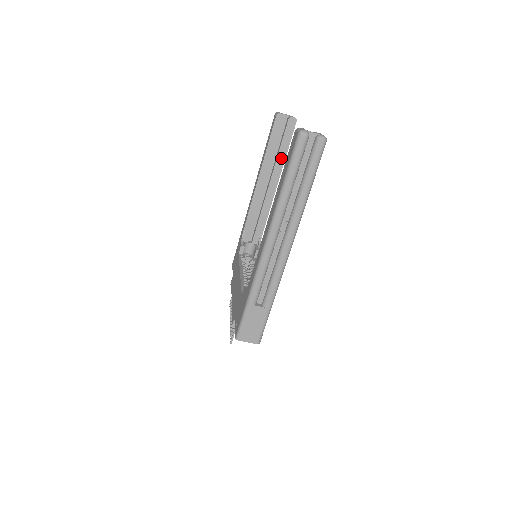
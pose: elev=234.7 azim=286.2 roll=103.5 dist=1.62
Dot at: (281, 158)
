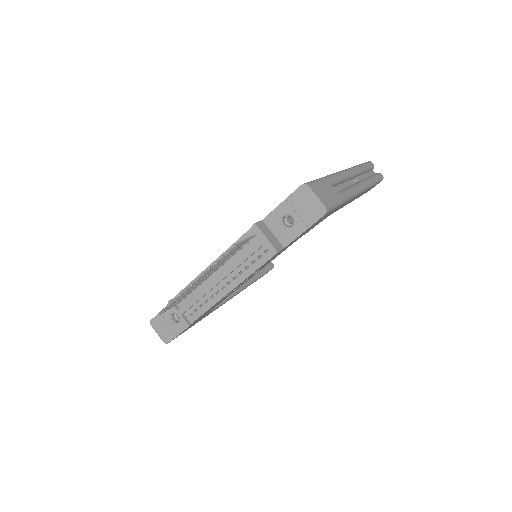
Dot at: (255, 275)
